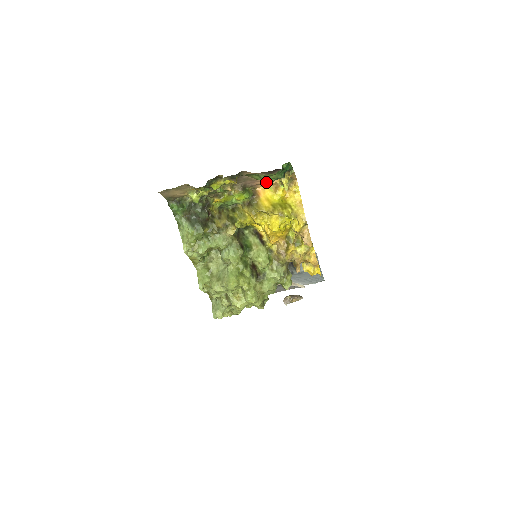
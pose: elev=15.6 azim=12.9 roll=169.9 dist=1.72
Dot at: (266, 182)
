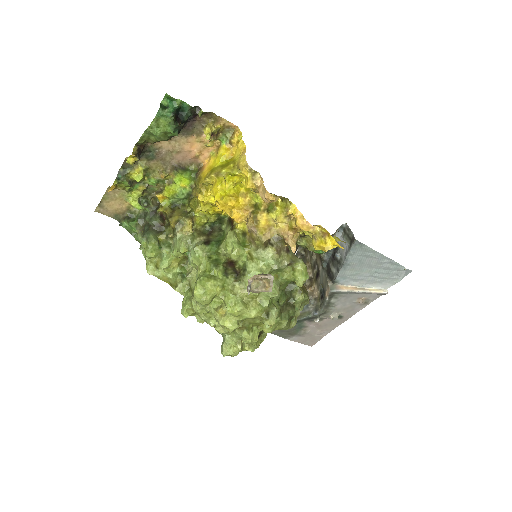
Dot at: (203, 149)
